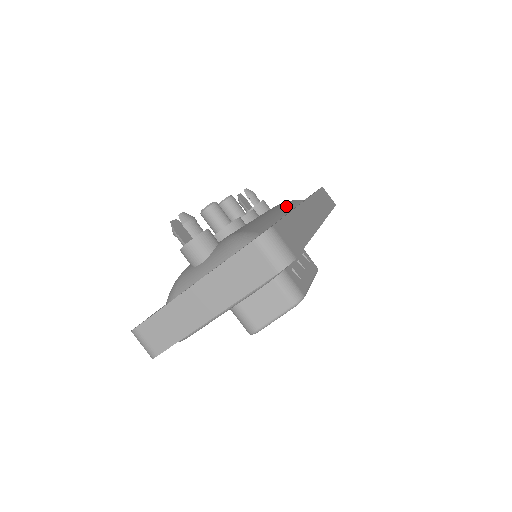
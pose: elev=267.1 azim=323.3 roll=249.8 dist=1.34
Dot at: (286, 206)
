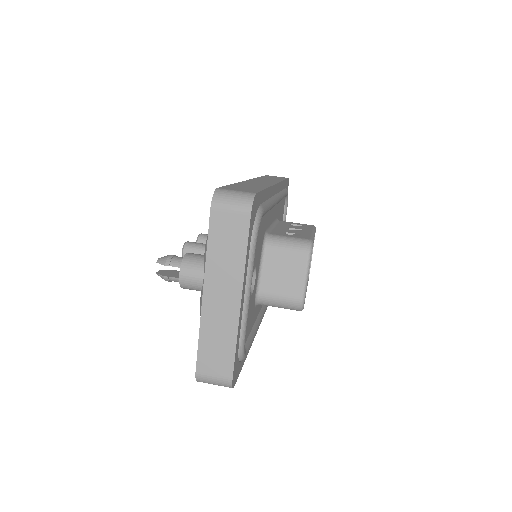
Dot at: occluded
